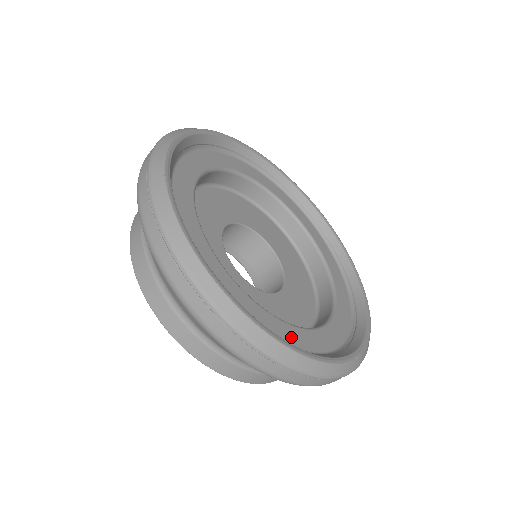
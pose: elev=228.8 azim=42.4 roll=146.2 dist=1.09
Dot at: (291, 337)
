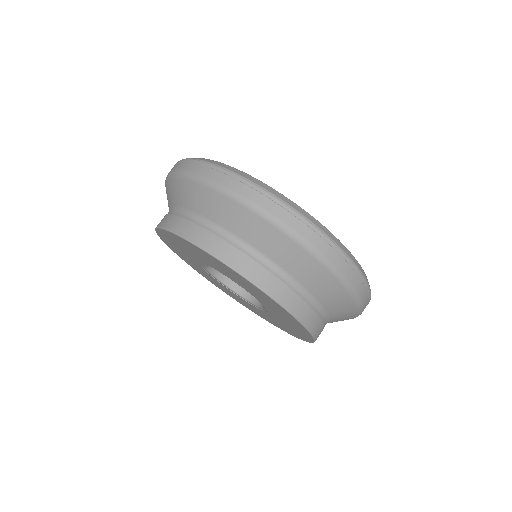
Dot at: occluded
